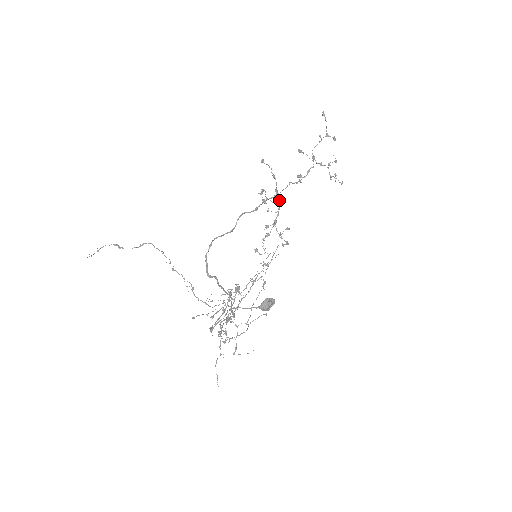
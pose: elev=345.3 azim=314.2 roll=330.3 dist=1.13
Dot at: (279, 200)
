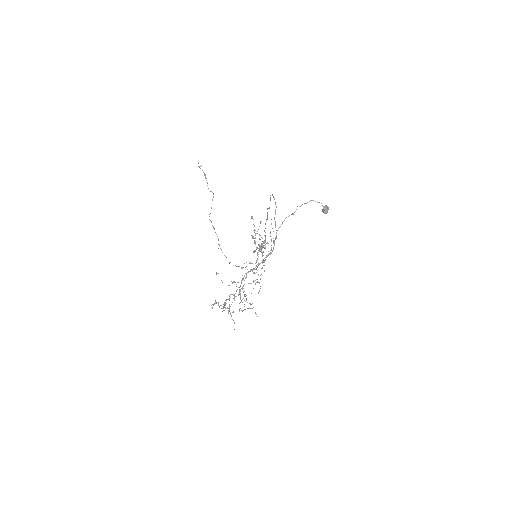
Dot at: occluded
